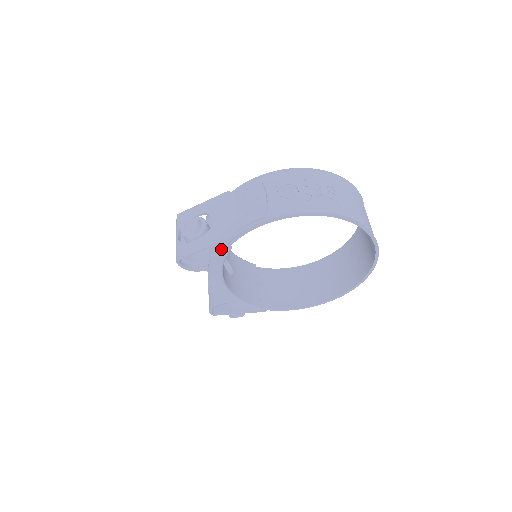
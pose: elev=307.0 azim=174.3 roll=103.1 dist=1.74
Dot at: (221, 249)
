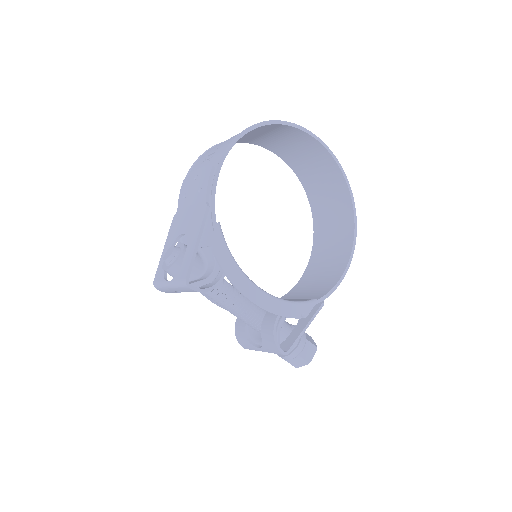
Dot at: occluded
